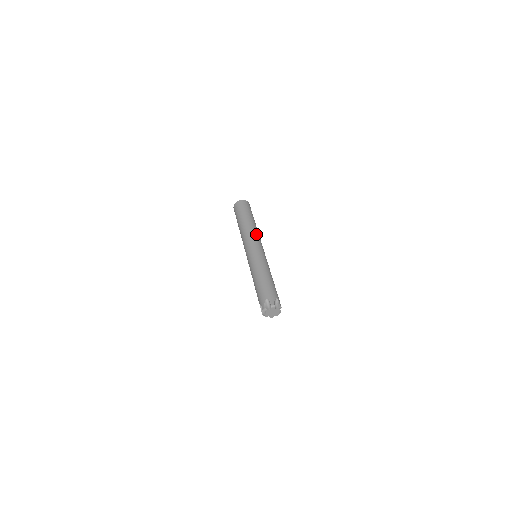
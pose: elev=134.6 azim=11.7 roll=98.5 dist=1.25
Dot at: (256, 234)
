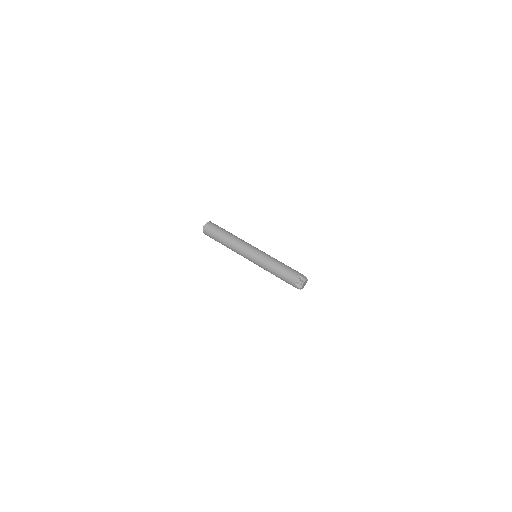
Dot at: (241, 243)
